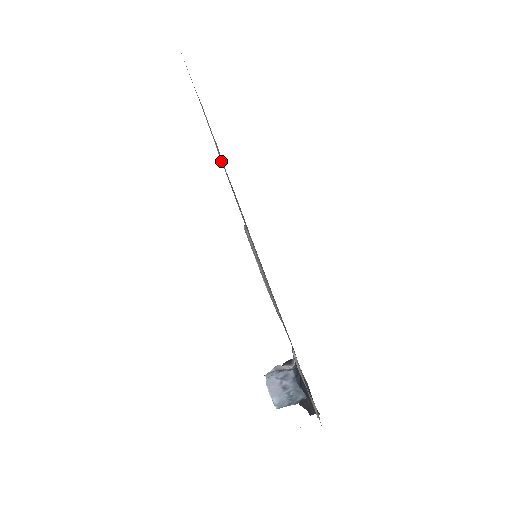
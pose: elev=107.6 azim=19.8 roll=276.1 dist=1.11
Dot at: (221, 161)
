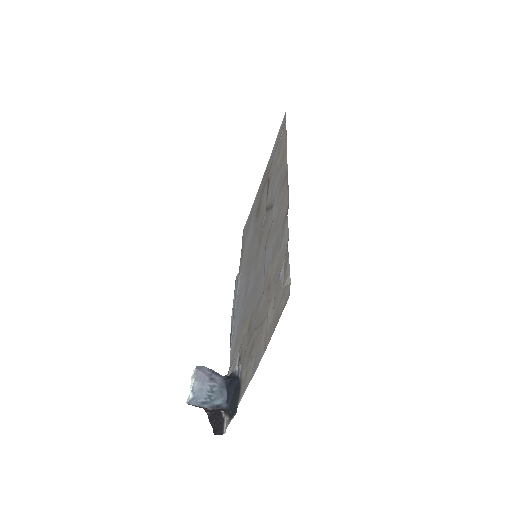
Dot at: (244, 232)
